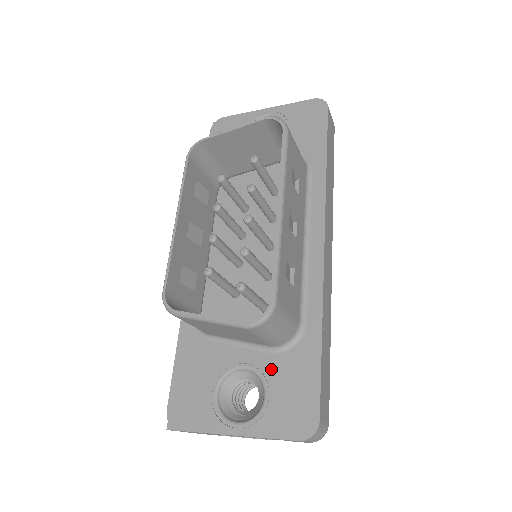
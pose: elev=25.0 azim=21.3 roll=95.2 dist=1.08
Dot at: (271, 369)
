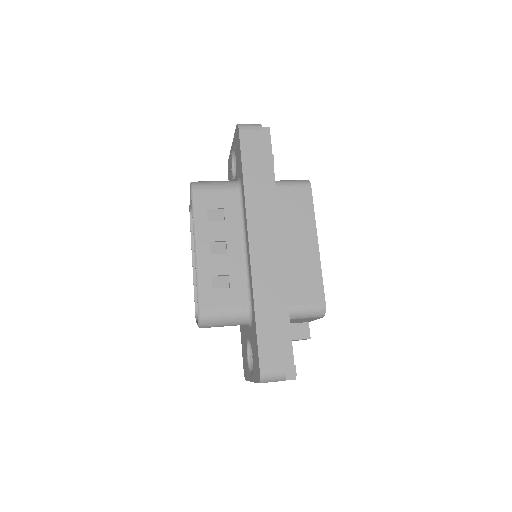
Dot at: (251, 339)
